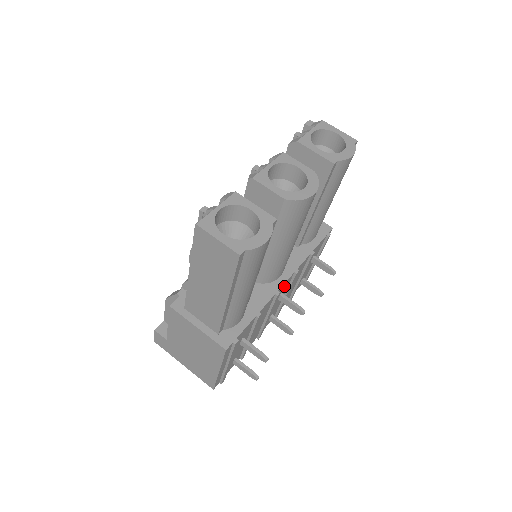
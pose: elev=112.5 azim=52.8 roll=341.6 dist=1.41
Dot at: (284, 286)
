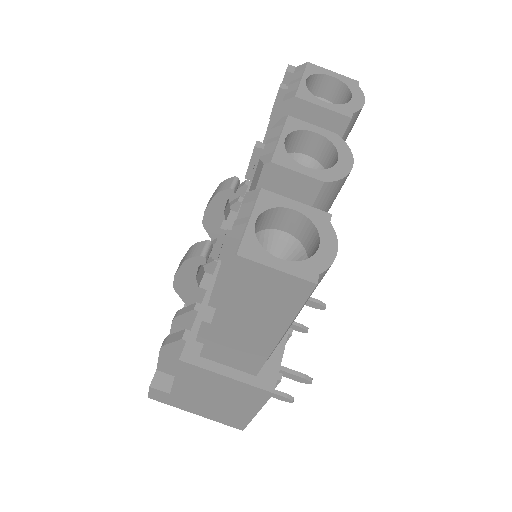
Dot at: occluded
